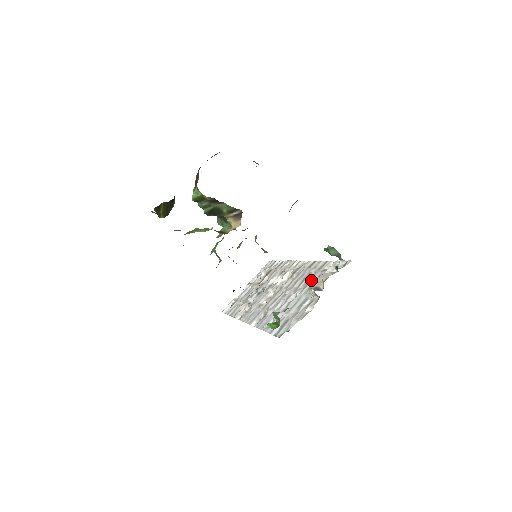
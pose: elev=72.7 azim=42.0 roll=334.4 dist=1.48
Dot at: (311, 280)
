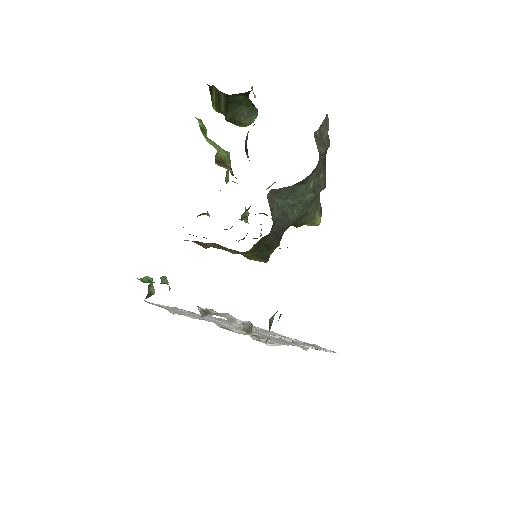
Dot at: occluded
